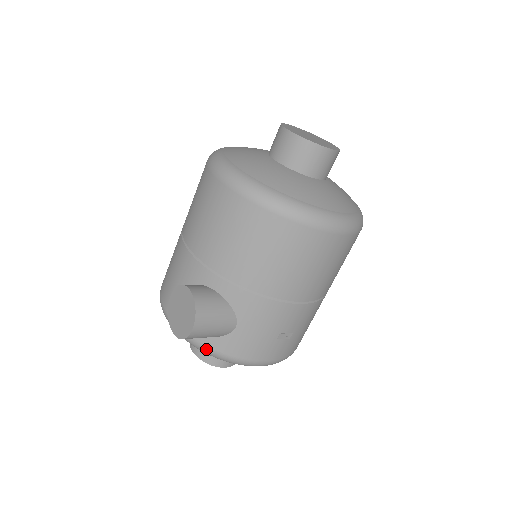
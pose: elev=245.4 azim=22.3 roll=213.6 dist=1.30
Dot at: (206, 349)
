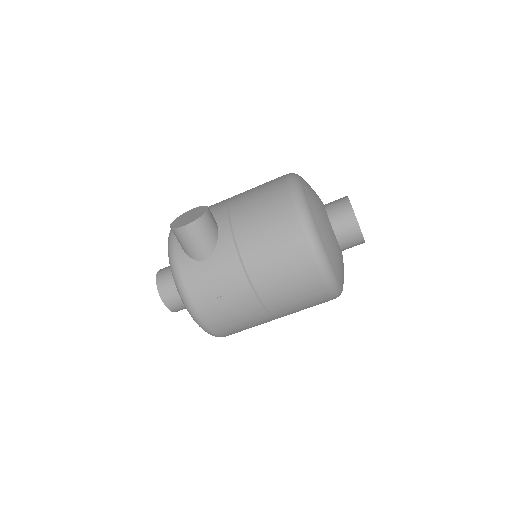
Dot at: (174, 258)
